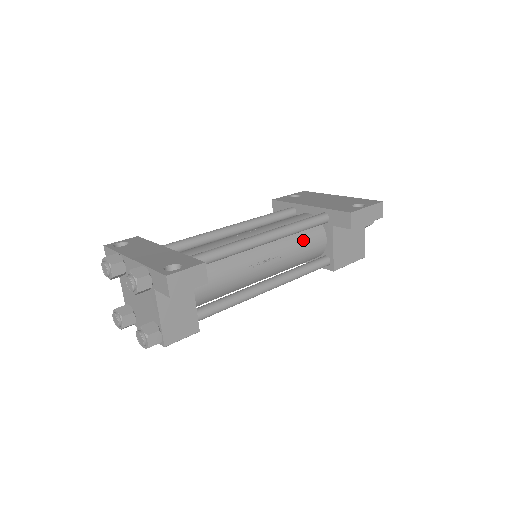
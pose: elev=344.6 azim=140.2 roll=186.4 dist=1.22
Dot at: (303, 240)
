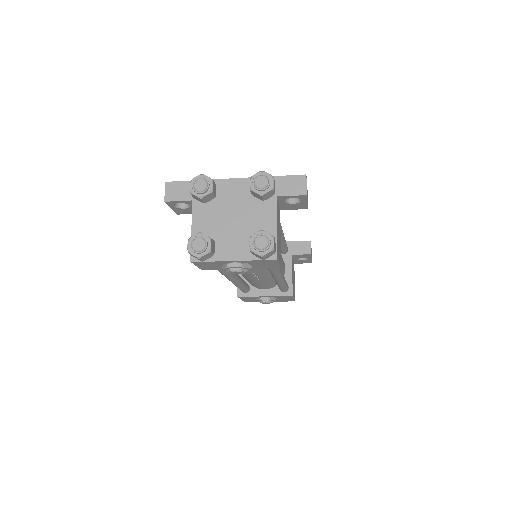
Dot at: occluded
